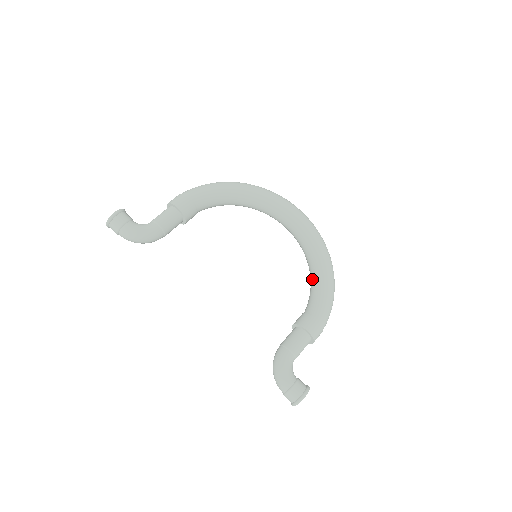
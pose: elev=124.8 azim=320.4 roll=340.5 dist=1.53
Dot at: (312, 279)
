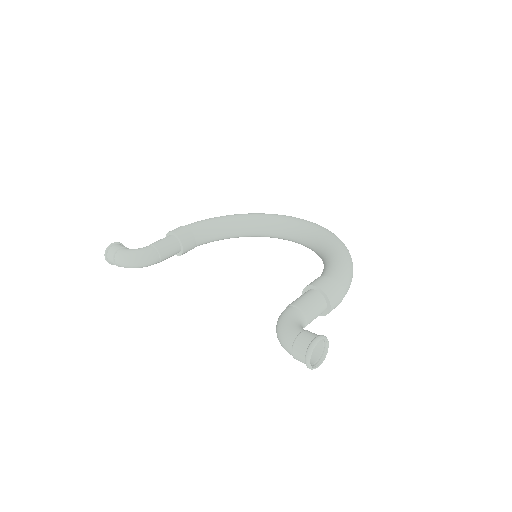
Dot at: (323, 260)
